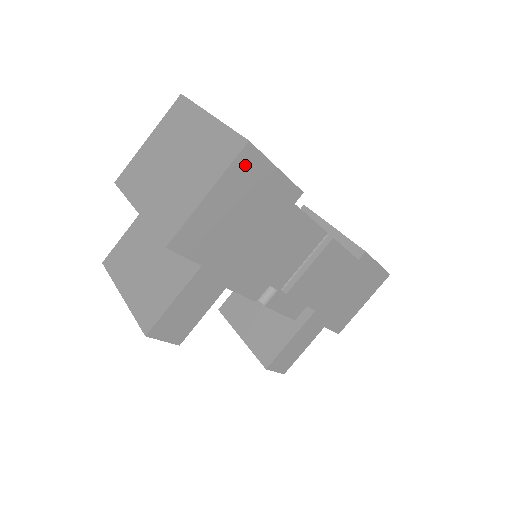
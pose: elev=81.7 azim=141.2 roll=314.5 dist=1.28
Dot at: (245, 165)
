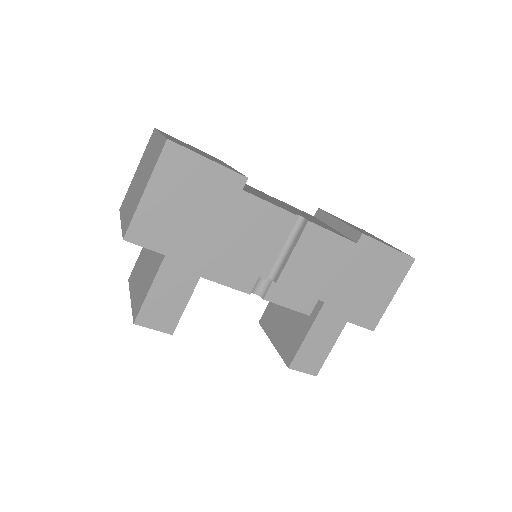
Dot at: (172, 160)
